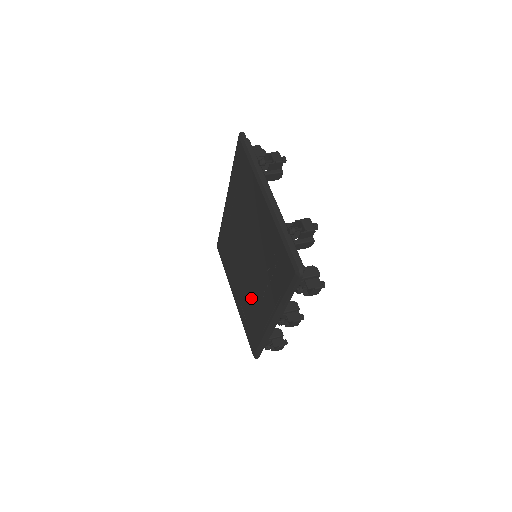
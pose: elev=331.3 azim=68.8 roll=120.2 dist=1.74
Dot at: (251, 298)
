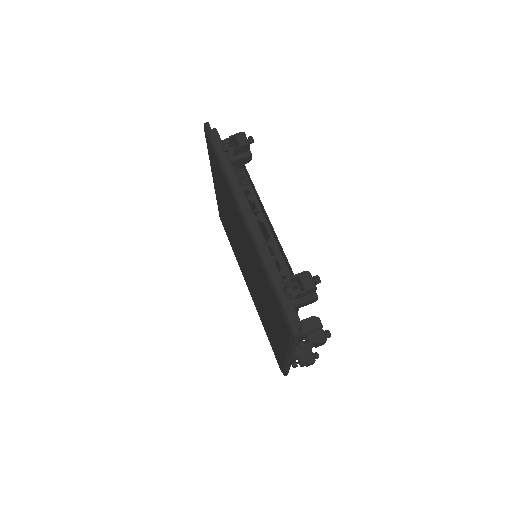
Dot at: (236, 247)
